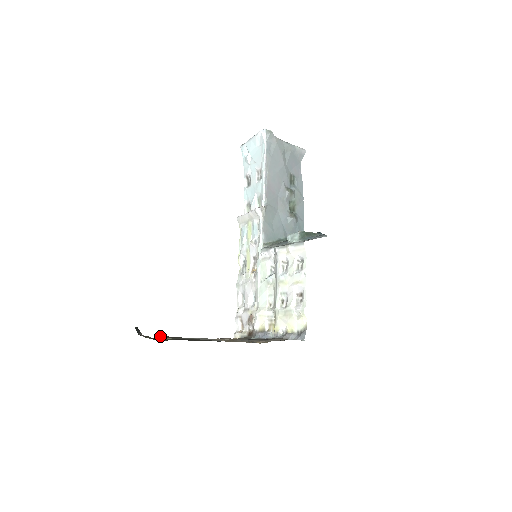
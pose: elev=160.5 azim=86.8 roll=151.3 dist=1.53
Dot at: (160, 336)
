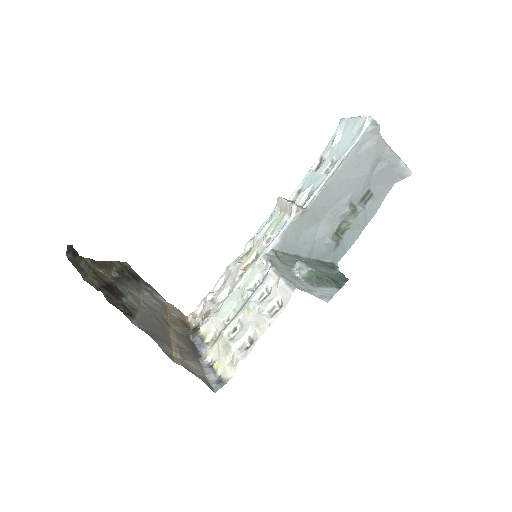
Dot at: (118, 263)
